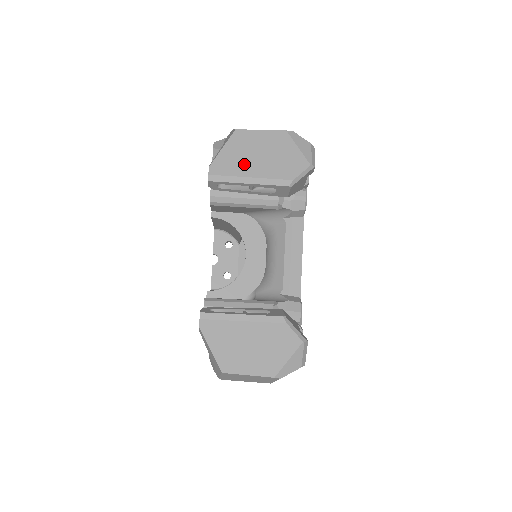
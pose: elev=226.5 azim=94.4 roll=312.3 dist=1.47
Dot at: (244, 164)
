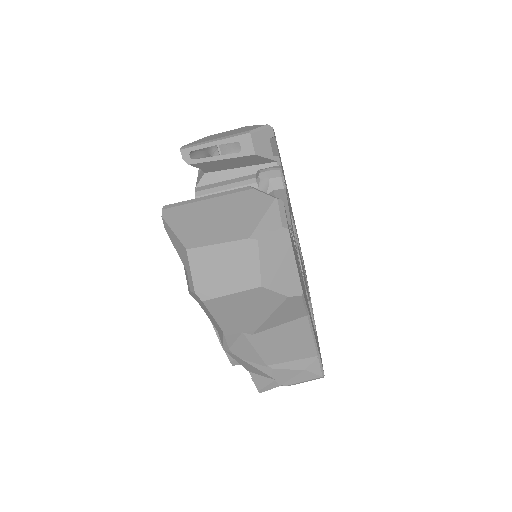
Dot at: occluded
